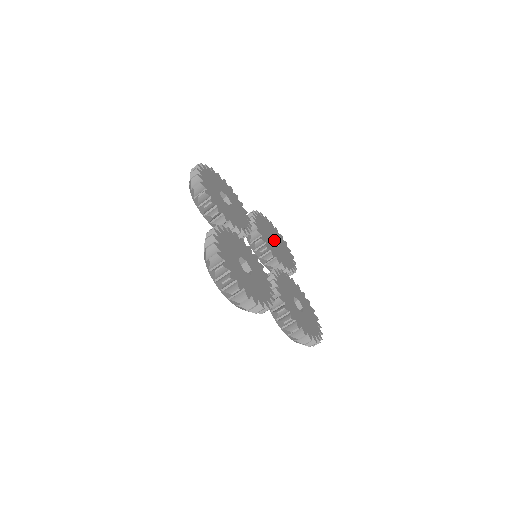
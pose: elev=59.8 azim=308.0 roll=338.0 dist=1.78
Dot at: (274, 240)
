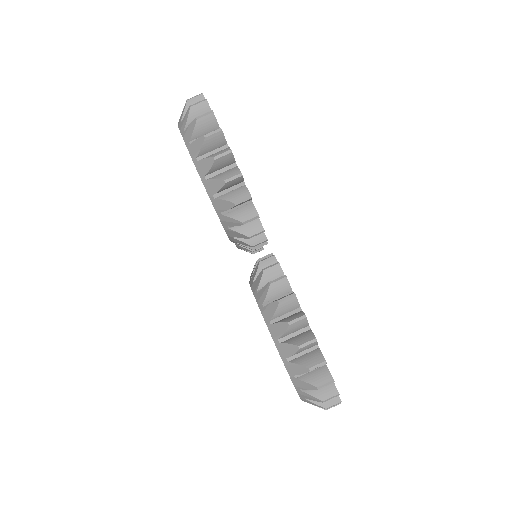
Dot at: occluded
